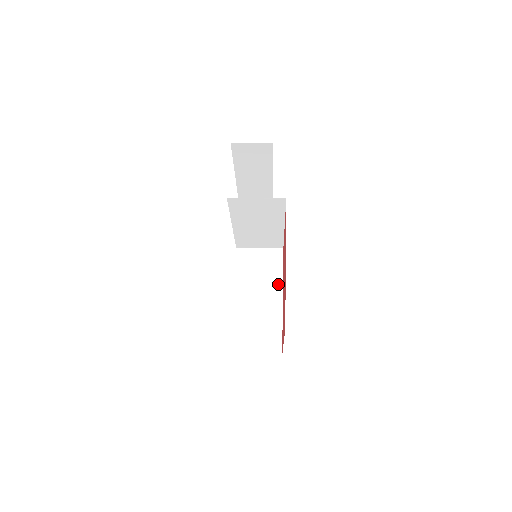
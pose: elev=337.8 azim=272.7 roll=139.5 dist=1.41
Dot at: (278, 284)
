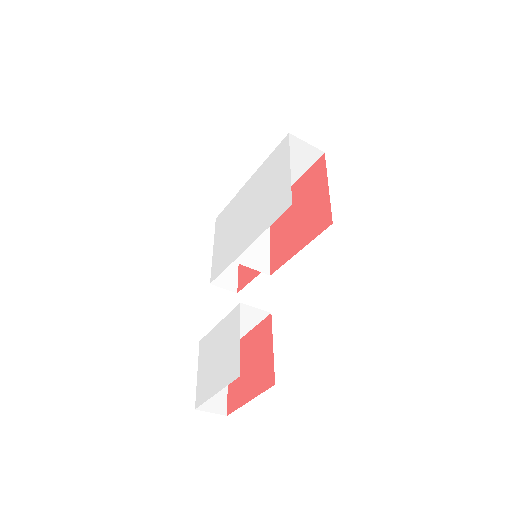
Dot at: occluded
